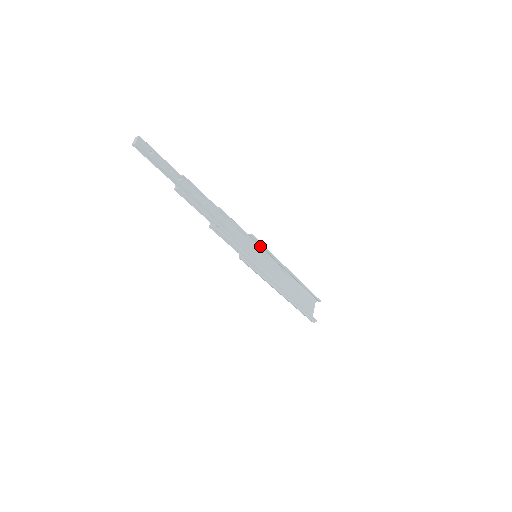
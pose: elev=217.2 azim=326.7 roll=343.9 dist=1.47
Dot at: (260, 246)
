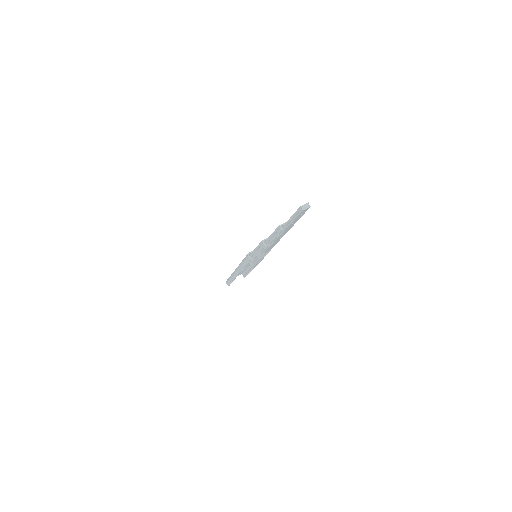
Dot at: occluded
